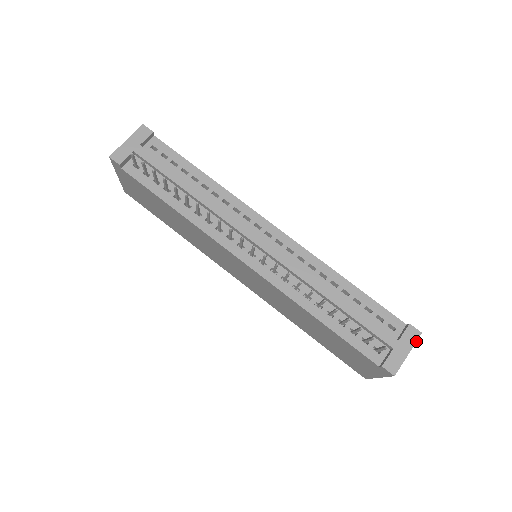
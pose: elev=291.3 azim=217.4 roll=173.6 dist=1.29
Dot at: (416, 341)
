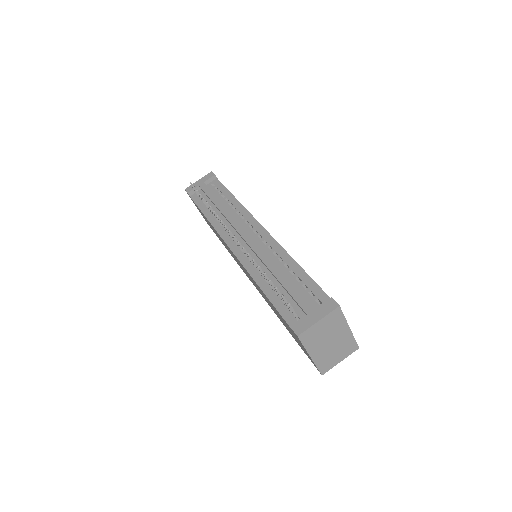
Dot at: (331, 311)
